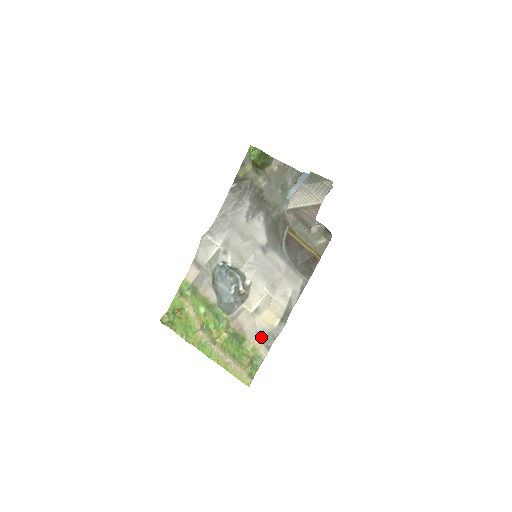
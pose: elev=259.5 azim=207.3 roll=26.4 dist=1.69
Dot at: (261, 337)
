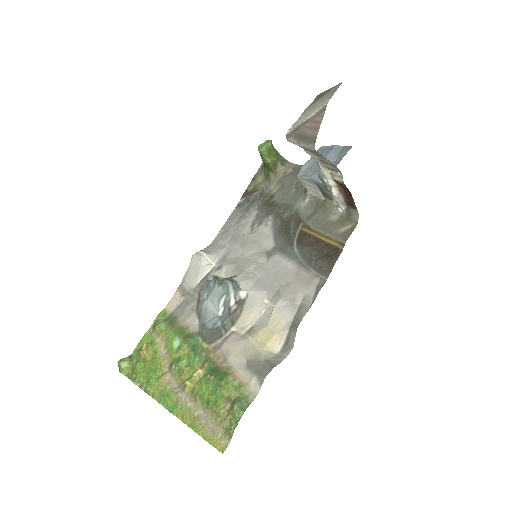
Dot at: (252, 365)
